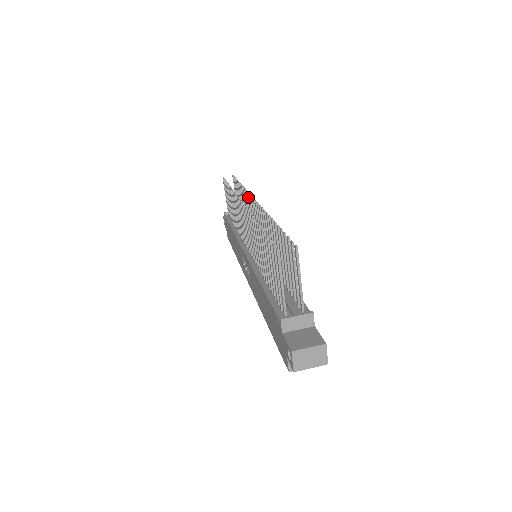
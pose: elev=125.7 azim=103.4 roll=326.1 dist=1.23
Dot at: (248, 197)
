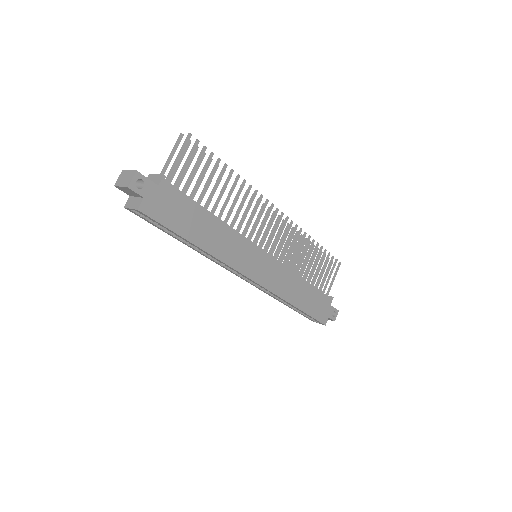
Dot at: (294, 228)
